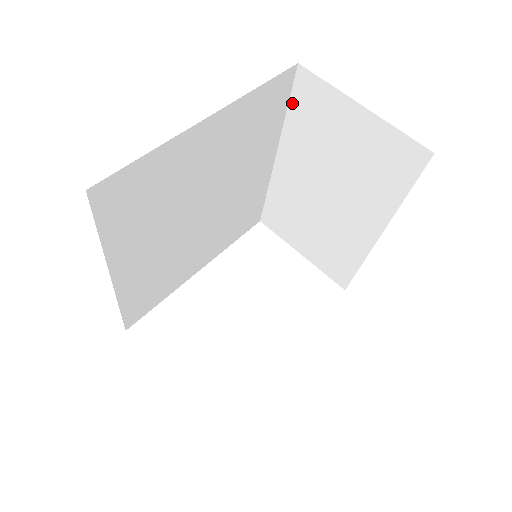
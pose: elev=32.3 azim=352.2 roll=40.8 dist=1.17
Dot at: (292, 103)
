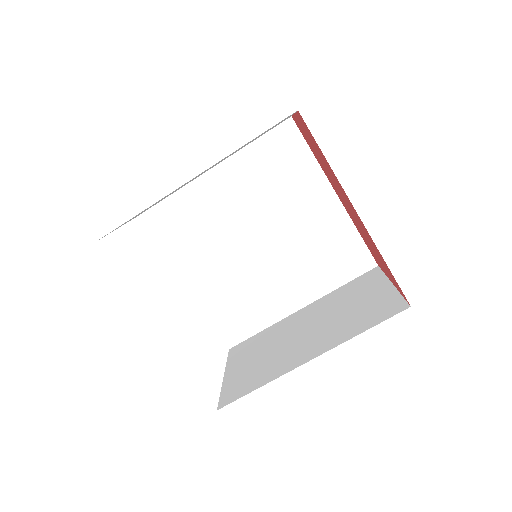
Dot at: (352, 282)
